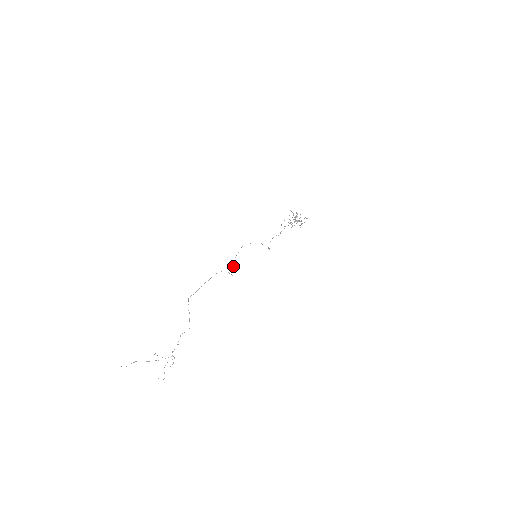
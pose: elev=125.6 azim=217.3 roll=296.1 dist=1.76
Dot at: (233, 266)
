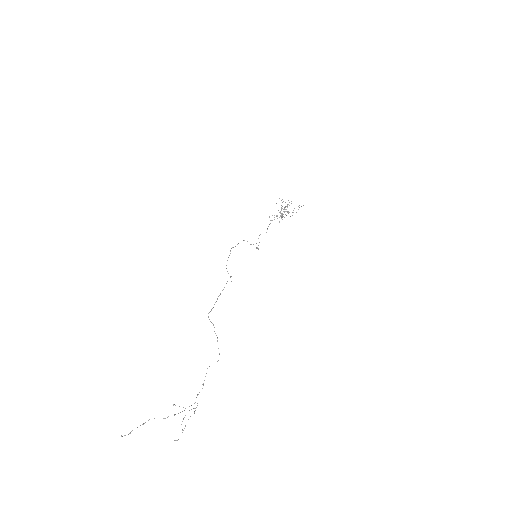
Dot at: (228, 273)
